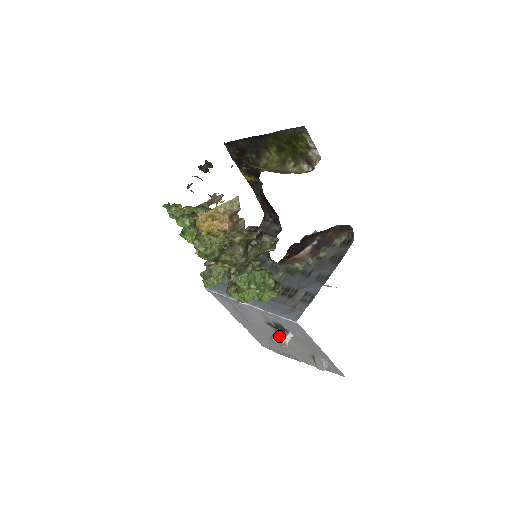
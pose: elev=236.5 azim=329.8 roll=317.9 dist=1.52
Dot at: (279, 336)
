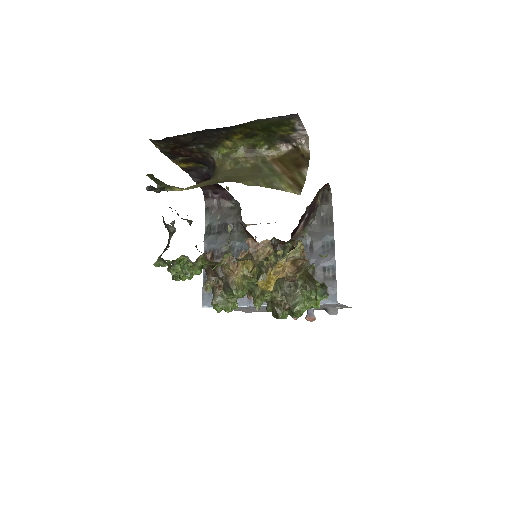
Dot at: occluded
